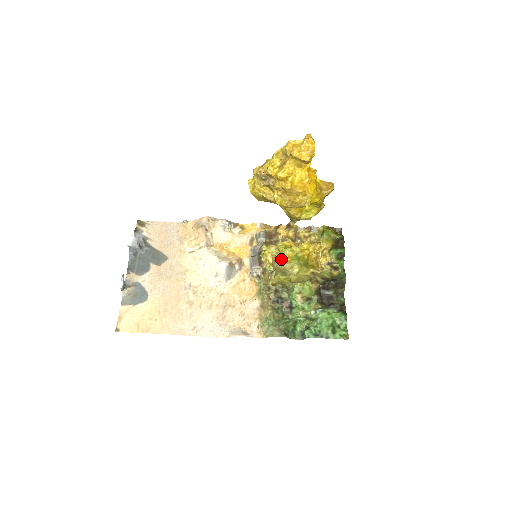
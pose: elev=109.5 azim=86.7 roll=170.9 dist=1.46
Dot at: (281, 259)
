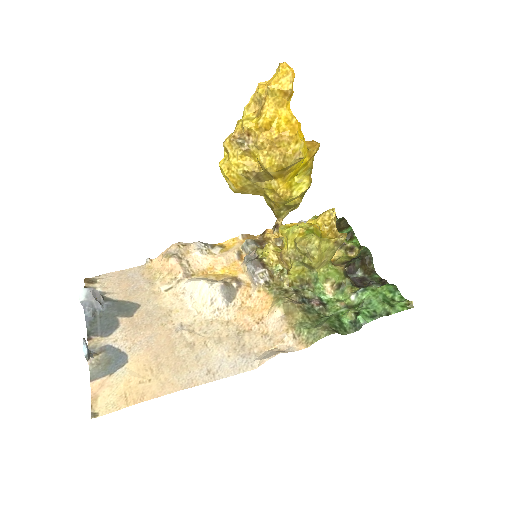
Dot at: (291, 241)
